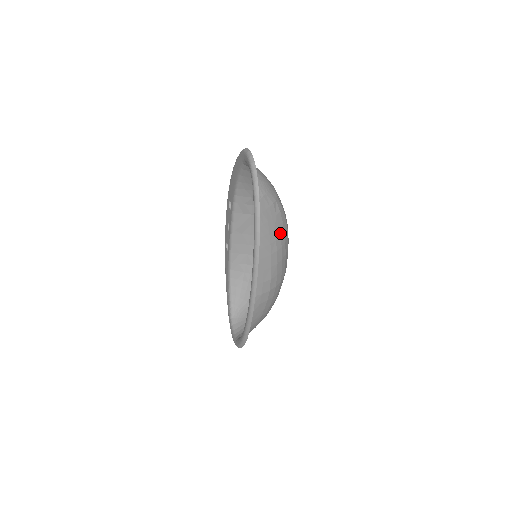
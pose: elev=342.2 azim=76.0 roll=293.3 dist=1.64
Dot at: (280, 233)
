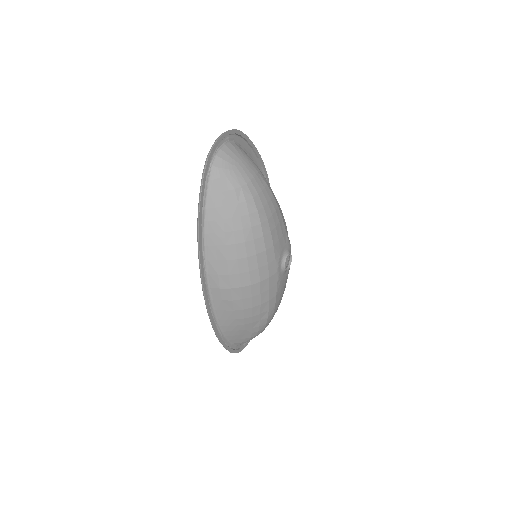
Dot at: (243, 225)
